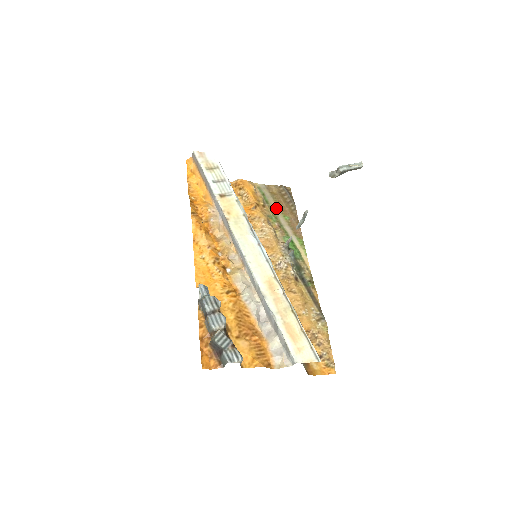
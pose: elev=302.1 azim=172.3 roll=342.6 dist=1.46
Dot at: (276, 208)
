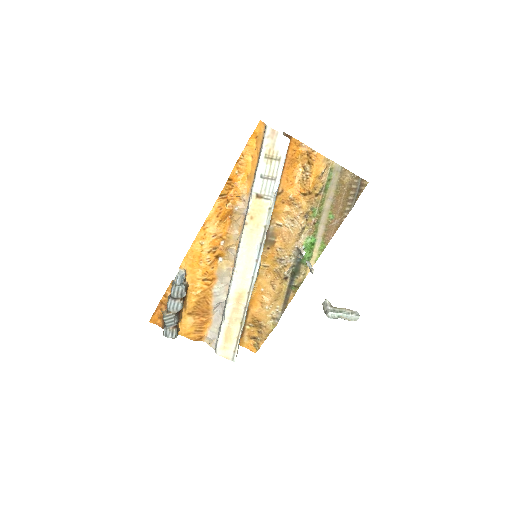
Dot at: (330, 201)
